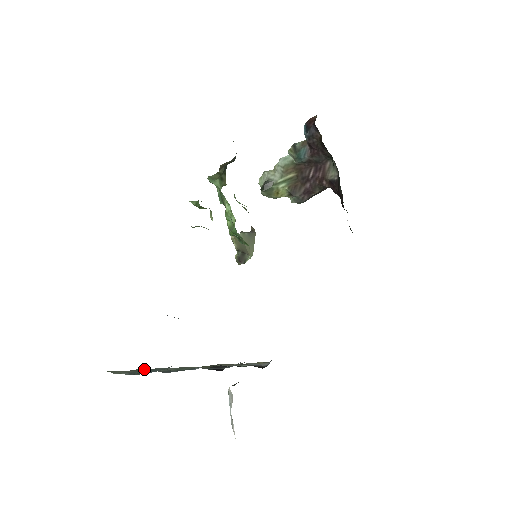
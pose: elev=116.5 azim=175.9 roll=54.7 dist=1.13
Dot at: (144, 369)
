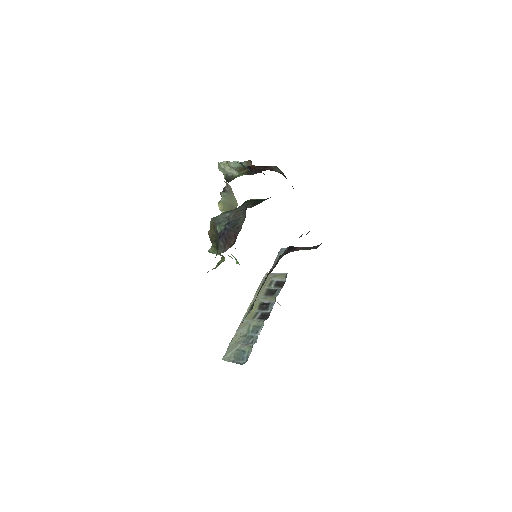
Dot at: (234, 342)
